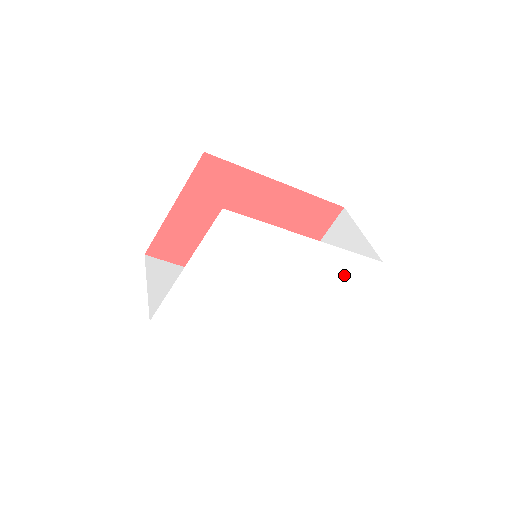
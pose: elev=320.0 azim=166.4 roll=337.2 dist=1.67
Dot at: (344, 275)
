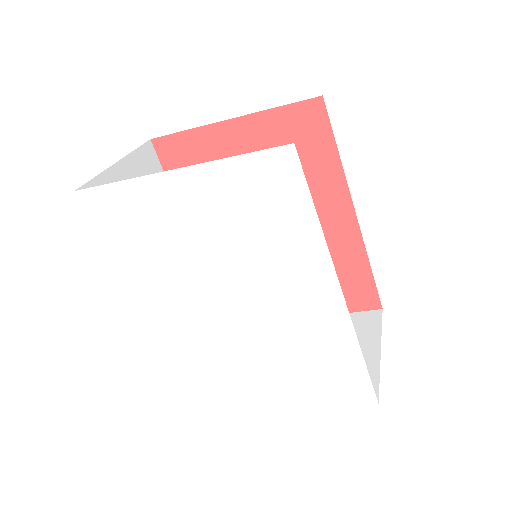
Dot at: (326, 372)
